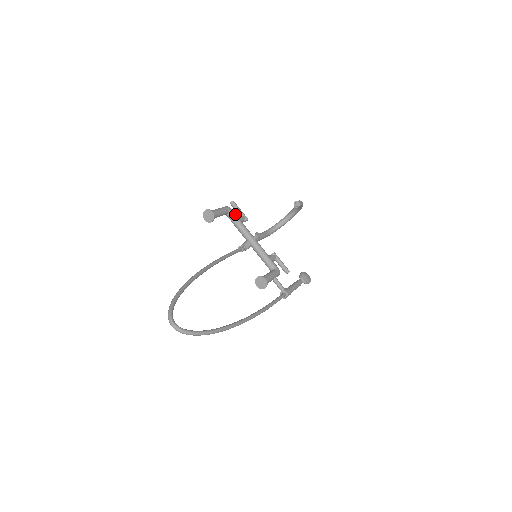
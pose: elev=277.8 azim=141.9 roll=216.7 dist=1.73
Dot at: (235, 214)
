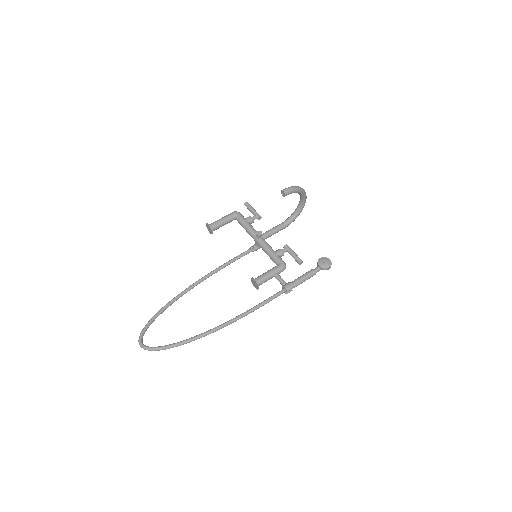
Dot at: (241, 217)
